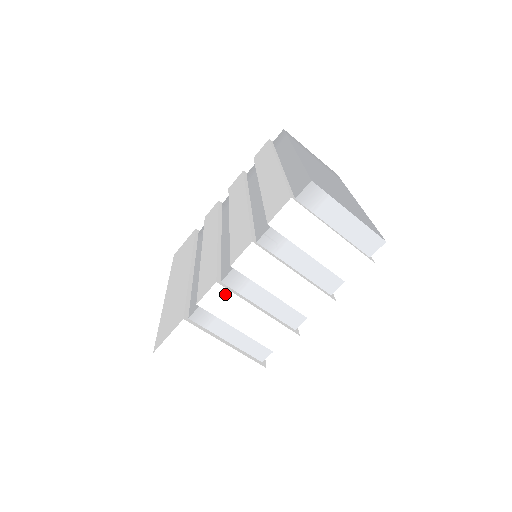
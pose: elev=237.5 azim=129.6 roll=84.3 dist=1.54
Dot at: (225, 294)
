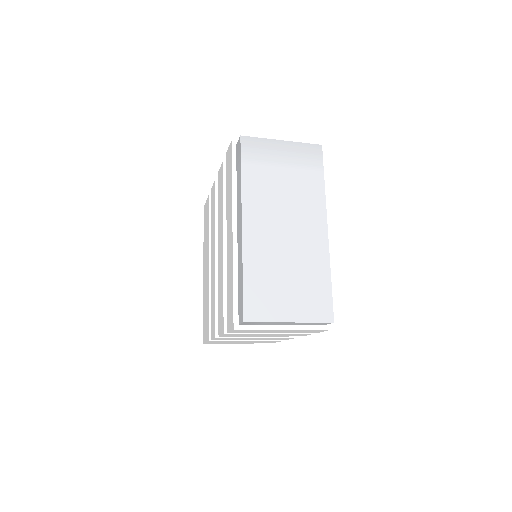
Dot at: (226, 338)
